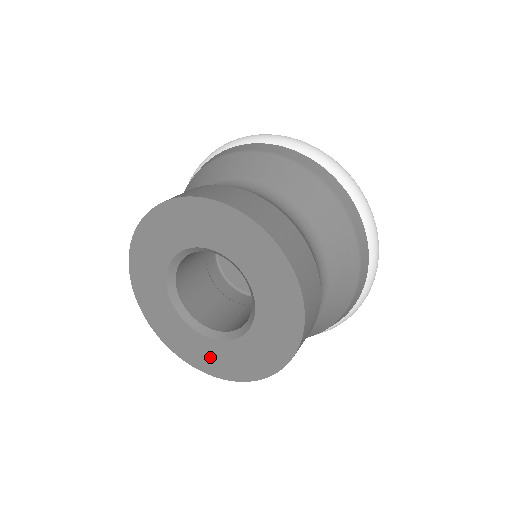
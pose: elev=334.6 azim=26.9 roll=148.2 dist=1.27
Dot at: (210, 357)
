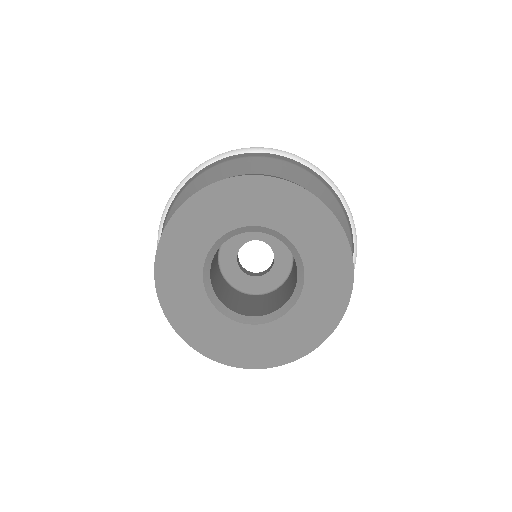
Dot at: (218, 338)
